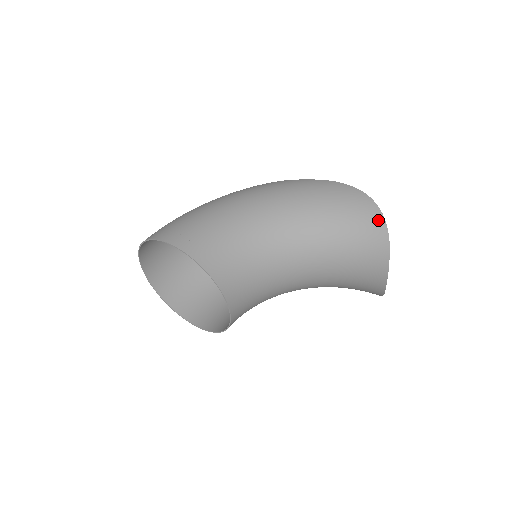
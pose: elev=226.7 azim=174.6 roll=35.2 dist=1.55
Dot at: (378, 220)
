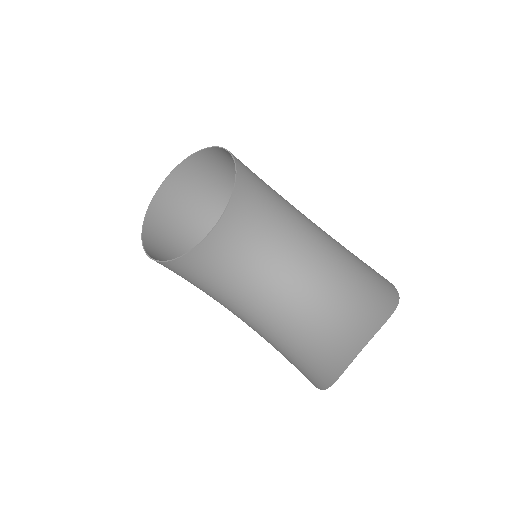
Dot at: (393, 296)
